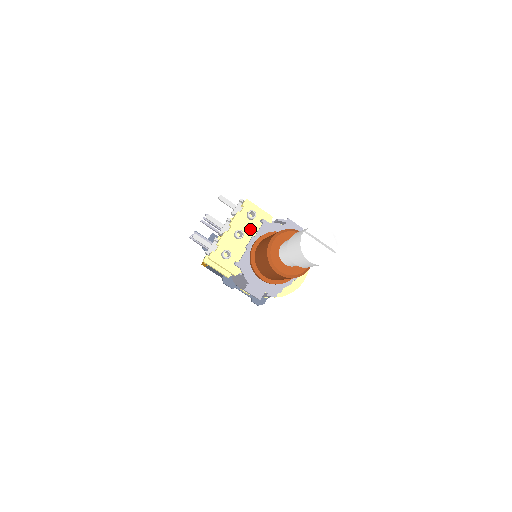
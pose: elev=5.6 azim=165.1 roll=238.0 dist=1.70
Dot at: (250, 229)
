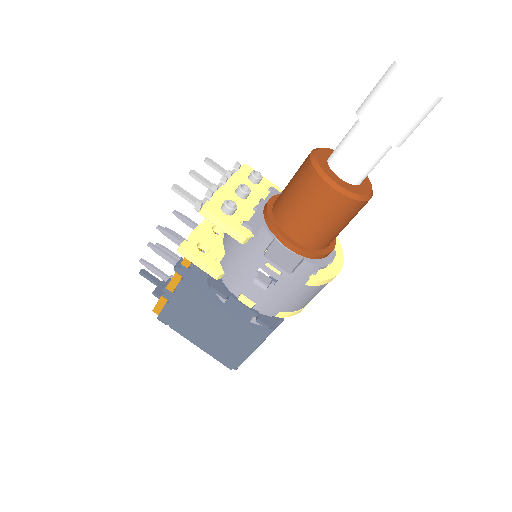
Dot at: (256, 193)
